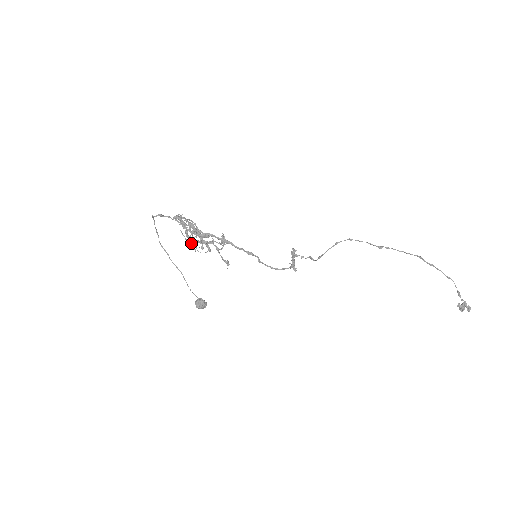
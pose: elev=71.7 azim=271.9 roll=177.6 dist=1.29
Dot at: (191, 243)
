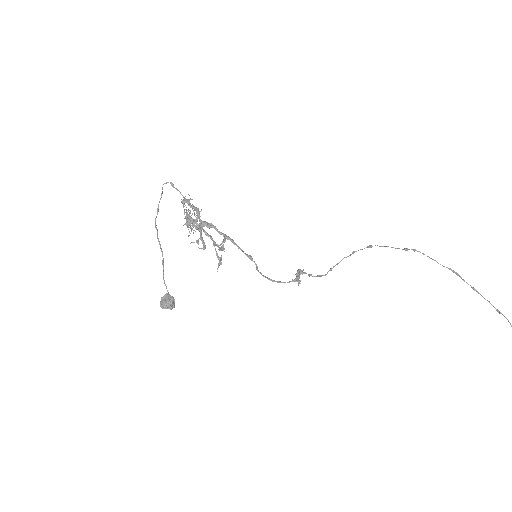
Dot at: (190, 221)
